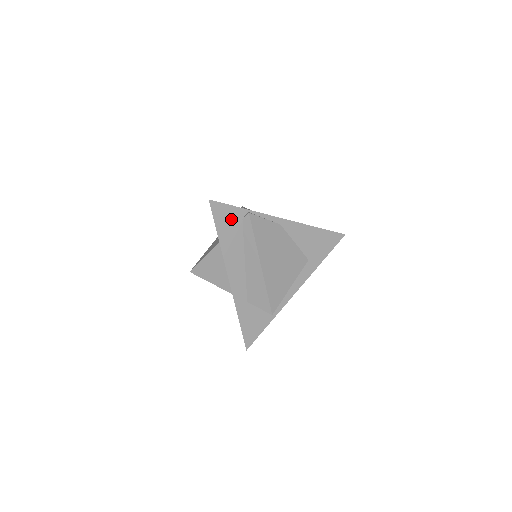
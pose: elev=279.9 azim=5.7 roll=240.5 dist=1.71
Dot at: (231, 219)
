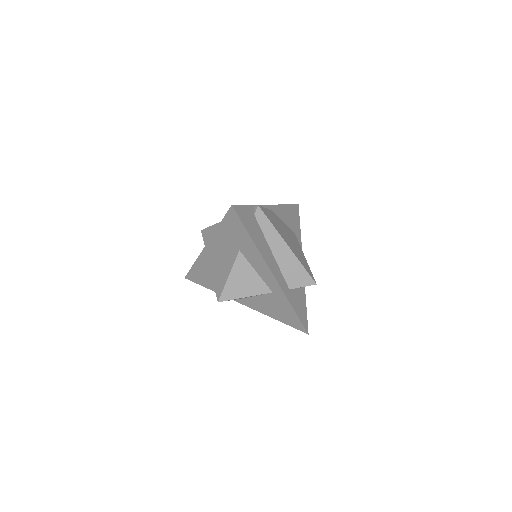
Dot at: (249, 218)
